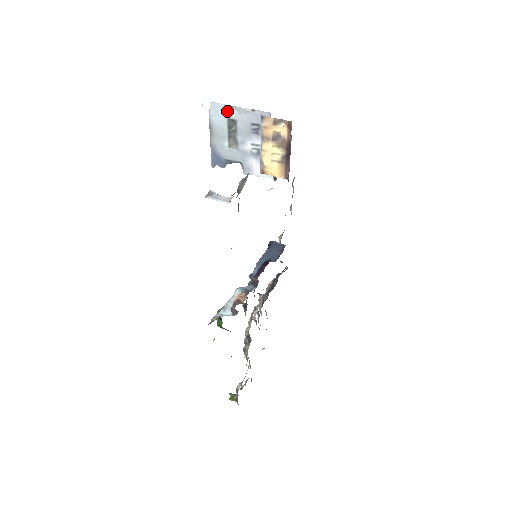
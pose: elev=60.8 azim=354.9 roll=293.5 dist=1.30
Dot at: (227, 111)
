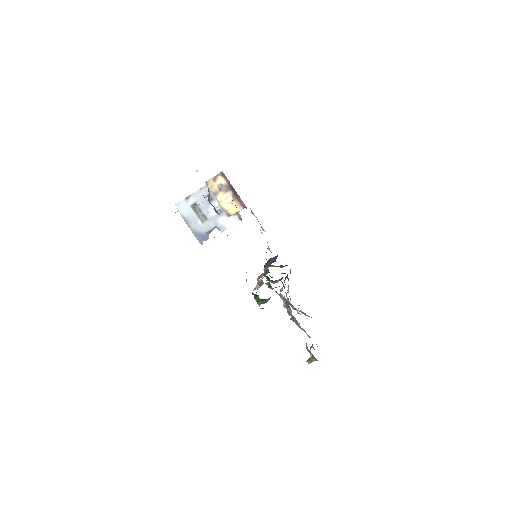
Dot at: (187, 202)
